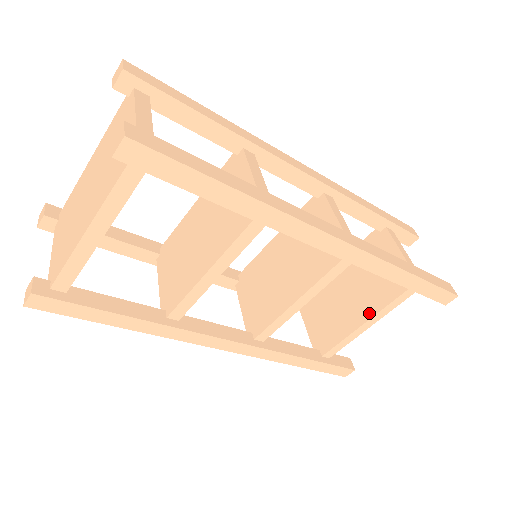
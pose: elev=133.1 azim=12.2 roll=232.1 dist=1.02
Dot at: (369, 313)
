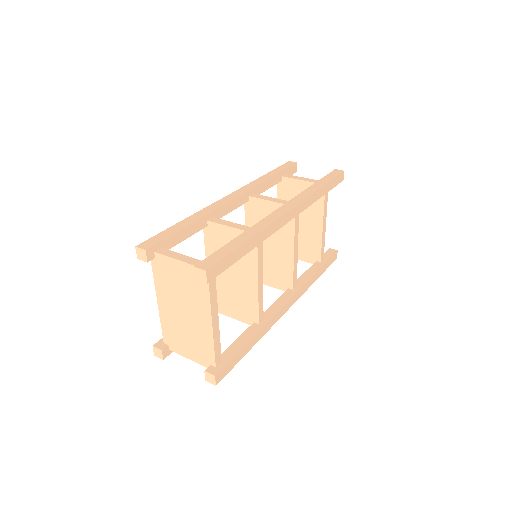
Dot at: (320, 221)
